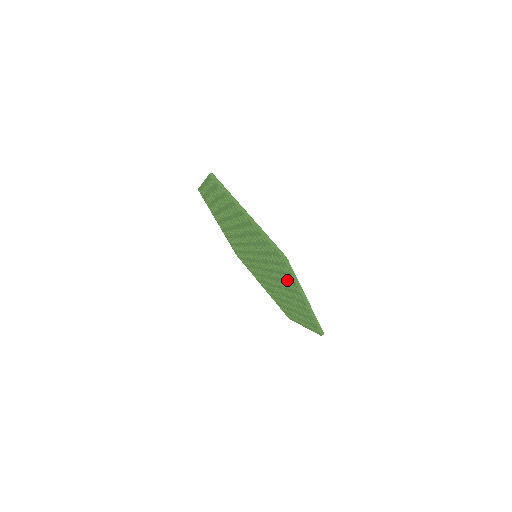
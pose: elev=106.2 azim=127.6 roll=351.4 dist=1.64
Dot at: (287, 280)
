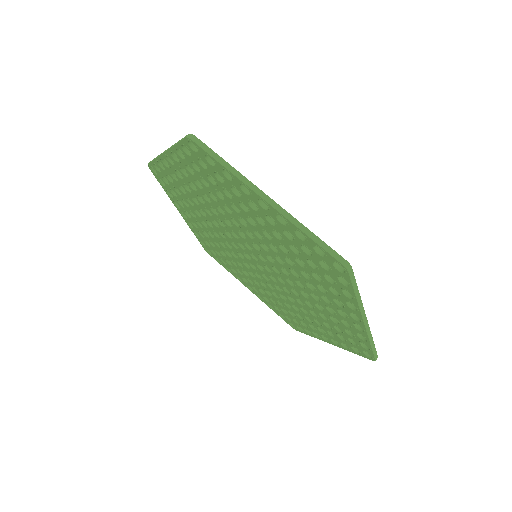
Dot at: (243, 201)
